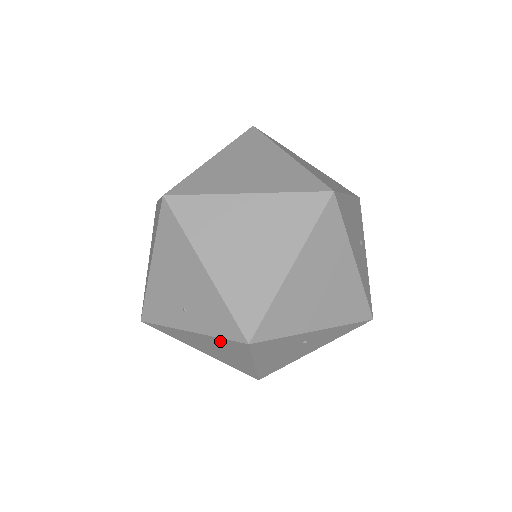
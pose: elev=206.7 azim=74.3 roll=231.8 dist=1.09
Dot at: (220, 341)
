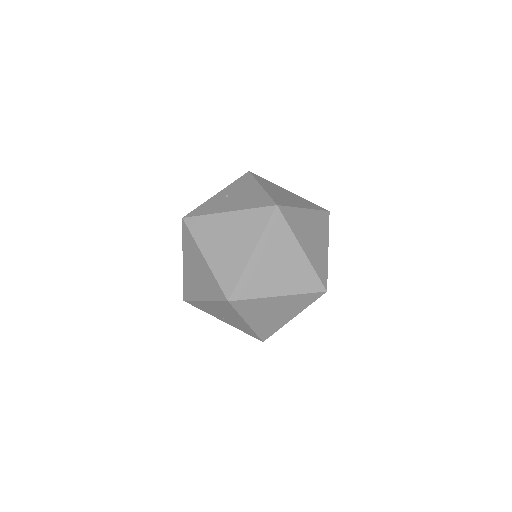
Dot at: occluded
